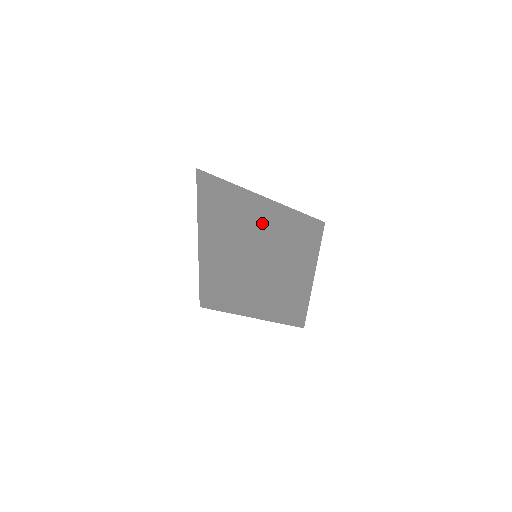
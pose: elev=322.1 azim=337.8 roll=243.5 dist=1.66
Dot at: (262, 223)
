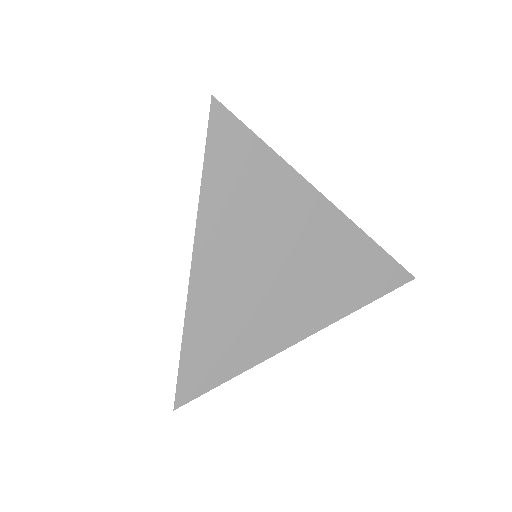
Dot at: (263, 237)
